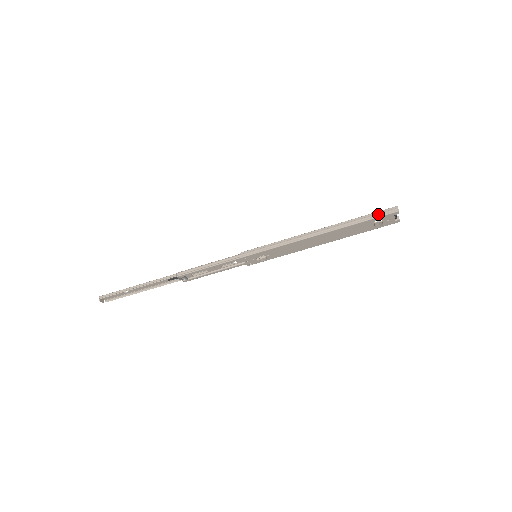
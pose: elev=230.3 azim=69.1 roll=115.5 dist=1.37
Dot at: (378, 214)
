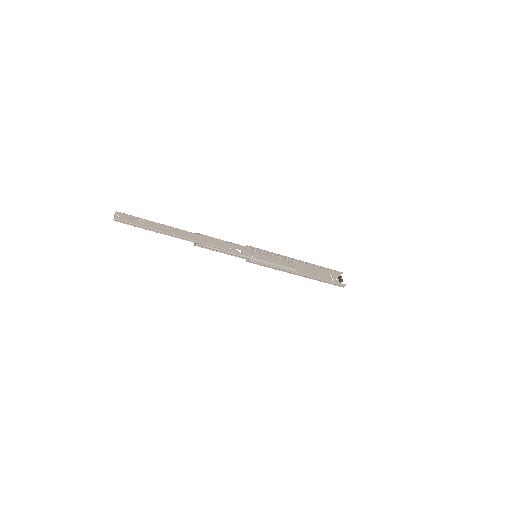
Dot at: (334, 284)
